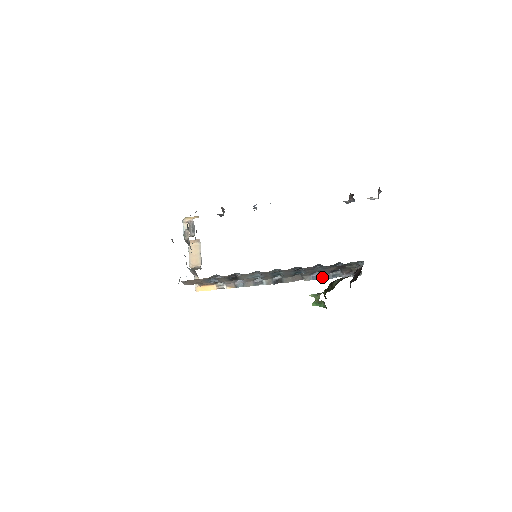
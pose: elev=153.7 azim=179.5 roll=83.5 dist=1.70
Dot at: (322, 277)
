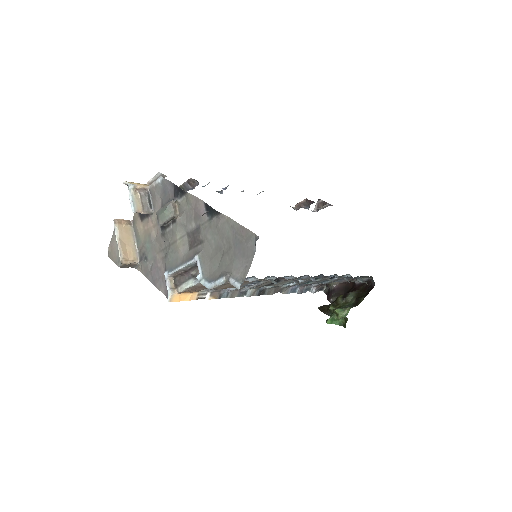
Dot at: (298, 290)
